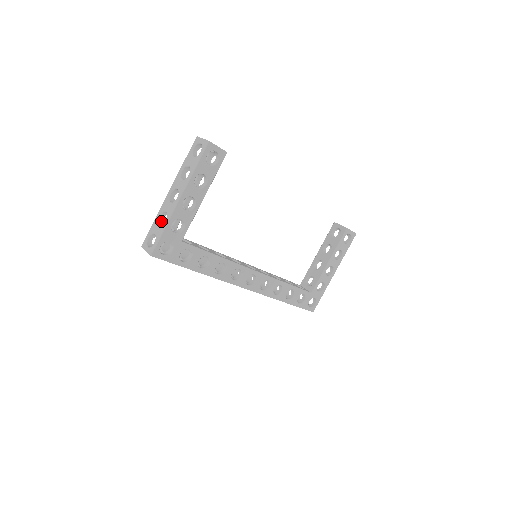
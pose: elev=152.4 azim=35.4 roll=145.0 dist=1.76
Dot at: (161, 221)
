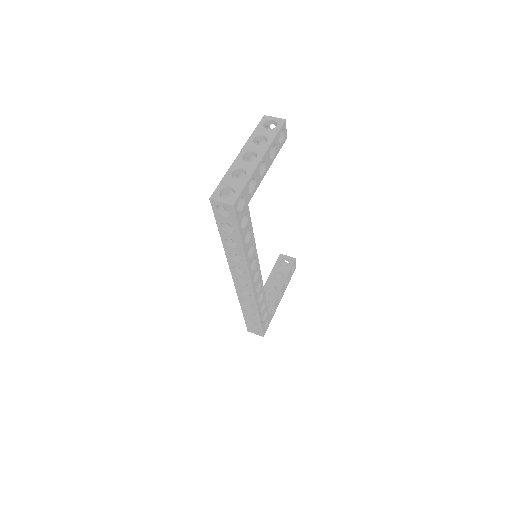
Dot at: (232, 178)
